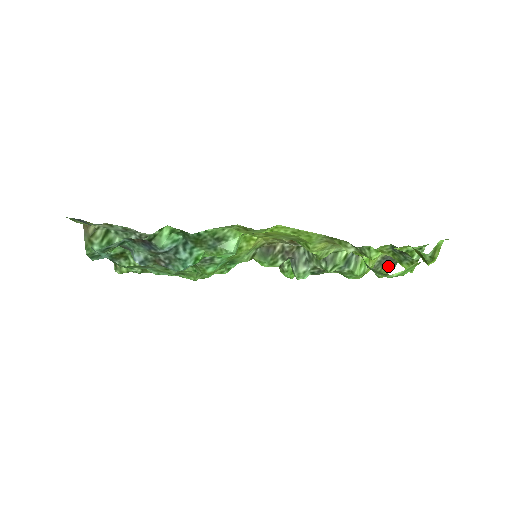
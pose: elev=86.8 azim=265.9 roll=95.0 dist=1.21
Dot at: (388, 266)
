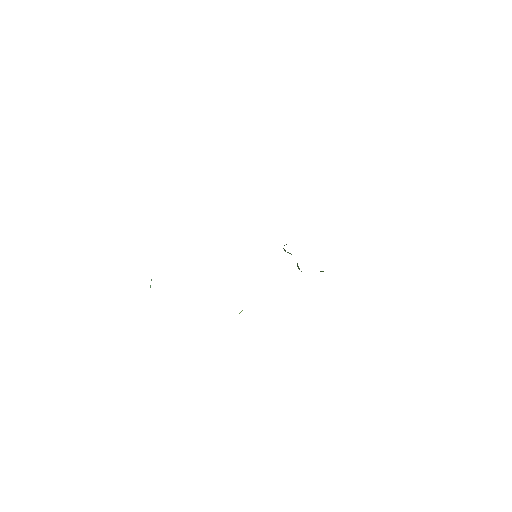
Dot at: occluded
